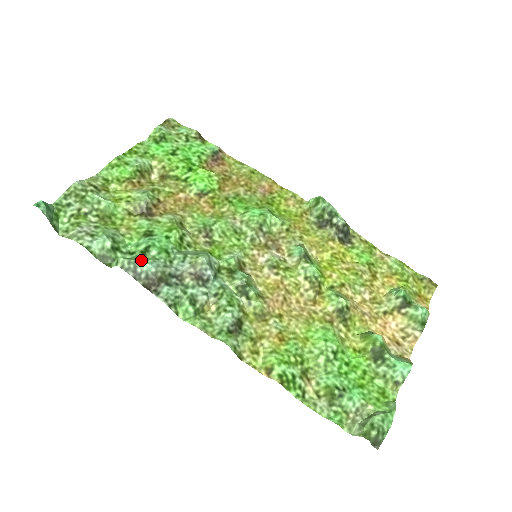
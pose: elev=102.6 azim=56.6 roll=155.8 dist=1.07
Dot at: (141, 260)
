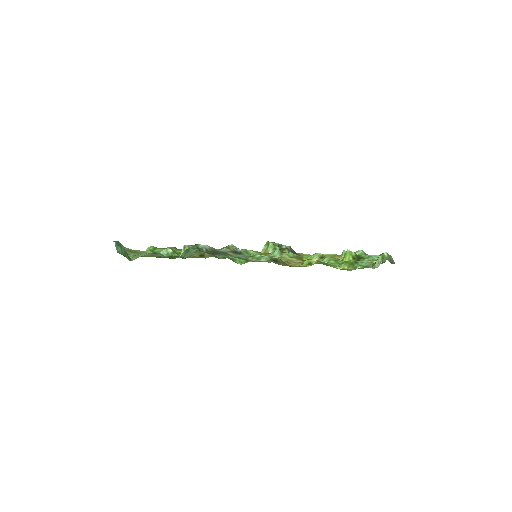
Dot at: (198, 245)
